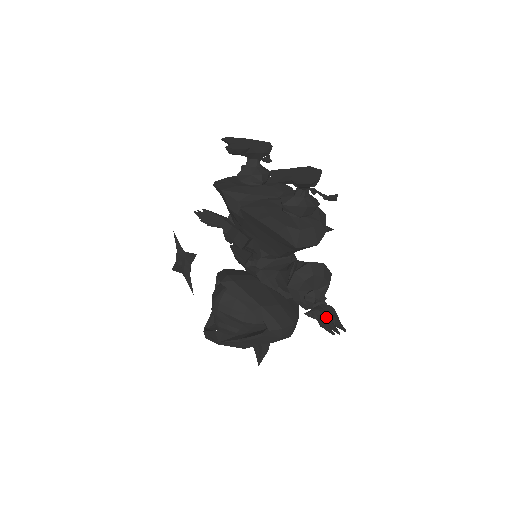
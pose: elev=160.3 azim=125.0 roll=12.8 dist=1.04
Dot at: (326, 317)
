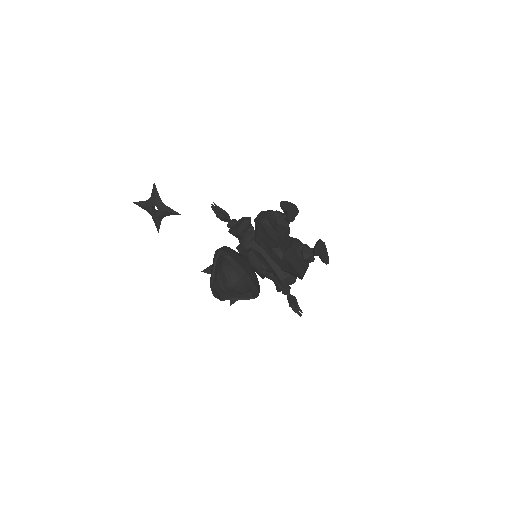
Dot at: (295, 305)
